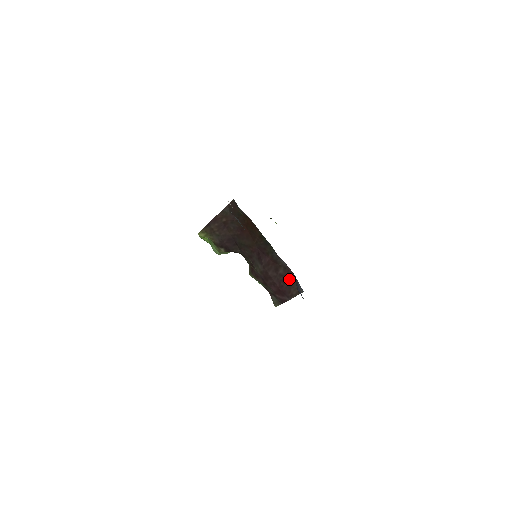
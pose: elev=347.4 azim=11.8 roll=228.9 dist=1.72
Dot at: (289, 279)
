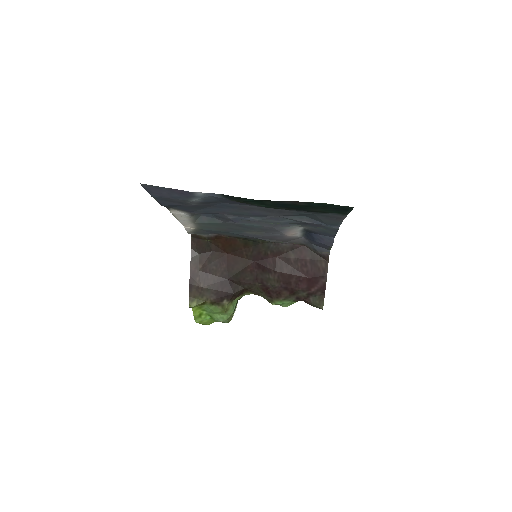
Dot at: (306, 256)
